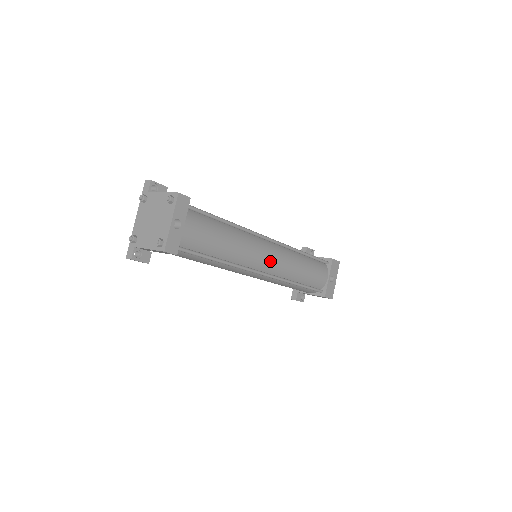
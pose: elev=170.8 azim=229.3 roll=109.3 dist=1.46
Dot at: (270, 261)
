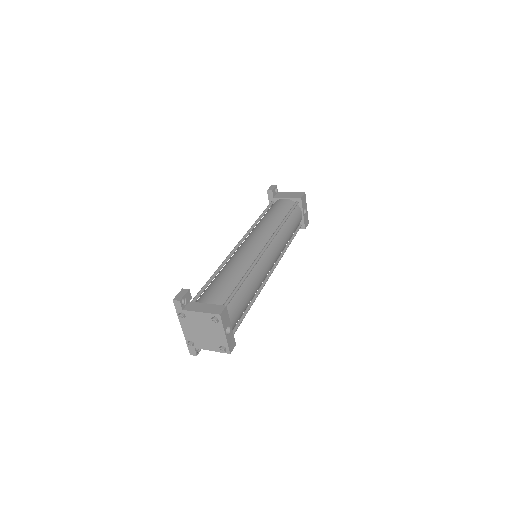
Dot at: (273, 261)
